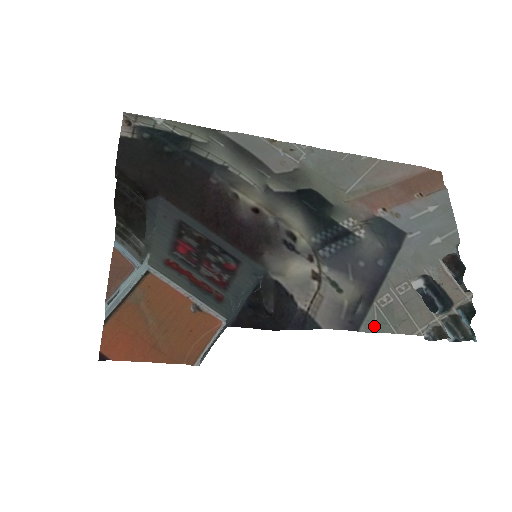
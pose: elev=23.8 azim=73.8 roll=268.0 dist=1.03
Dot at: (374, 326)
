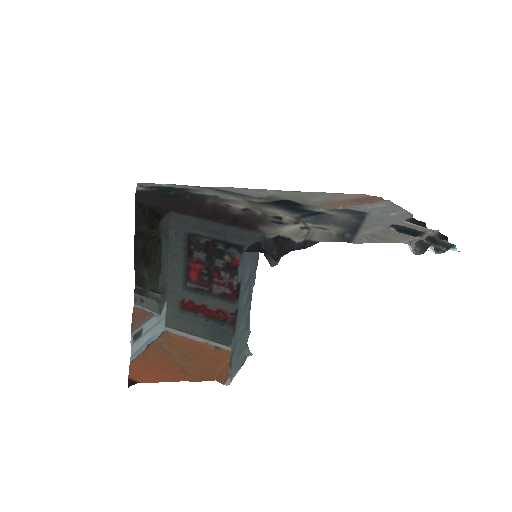
Dot at: (363, 241)
